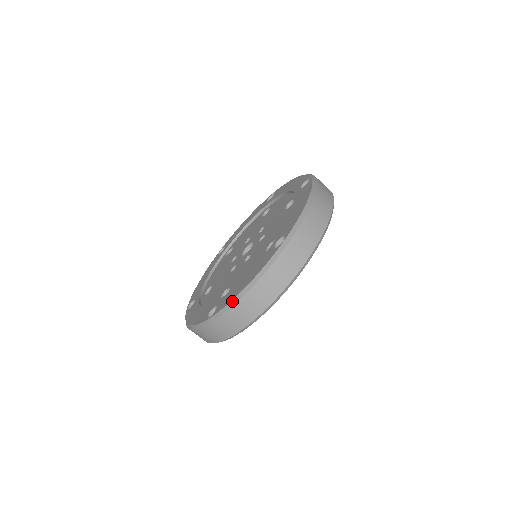
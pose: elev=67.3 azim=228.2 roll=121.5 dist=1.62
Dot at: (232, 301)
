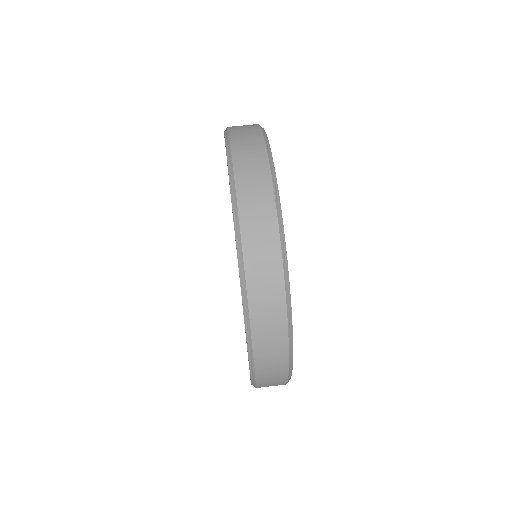
Dot at: (245, 327)
